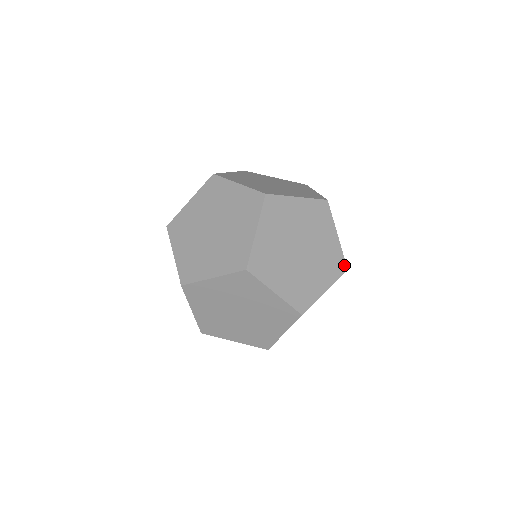
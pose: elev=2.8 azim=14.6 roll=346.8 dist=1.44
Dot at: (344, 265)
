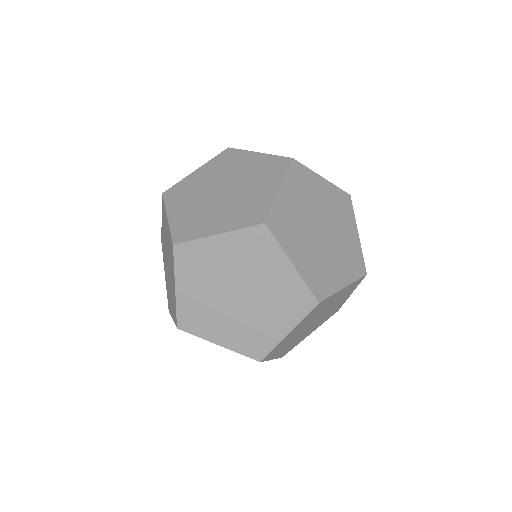
Dot at: (346, 195)
